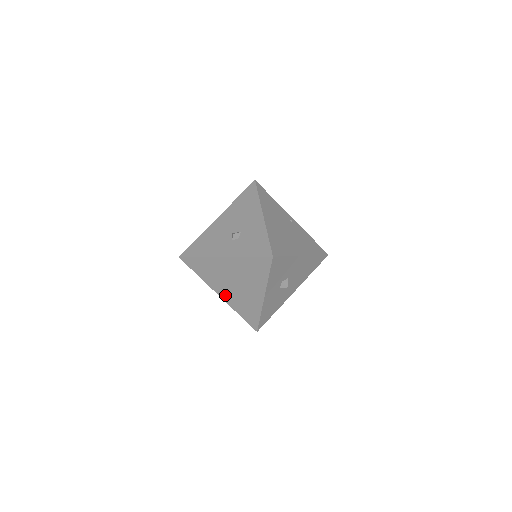
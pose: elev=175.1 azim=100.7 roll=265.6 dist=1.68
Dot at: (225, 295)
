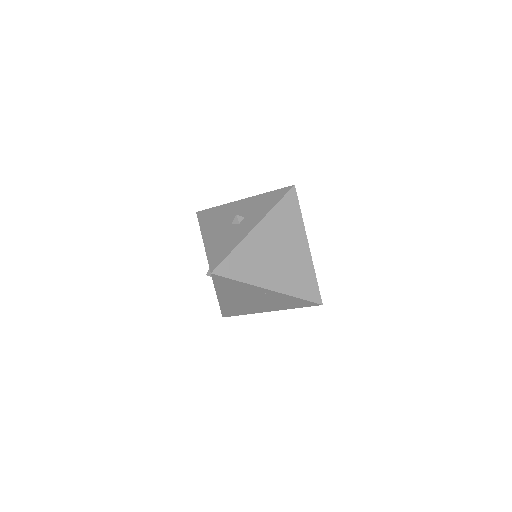
Dot at: occluded
